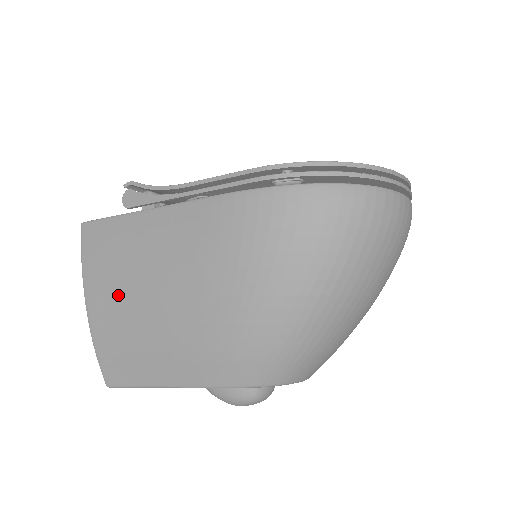
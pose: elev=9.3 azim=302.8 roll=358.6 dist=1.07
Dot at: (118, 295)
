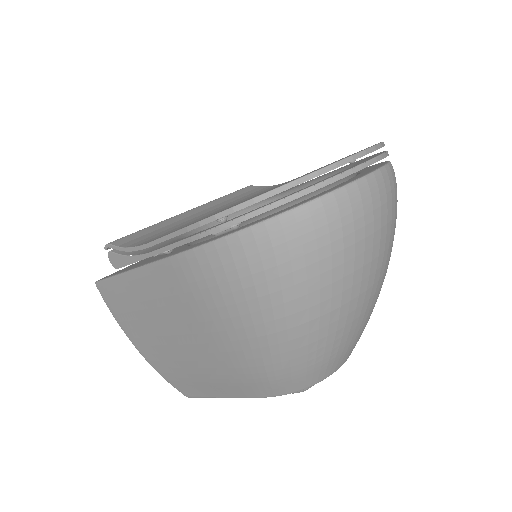
Dot at: (151, 340)
